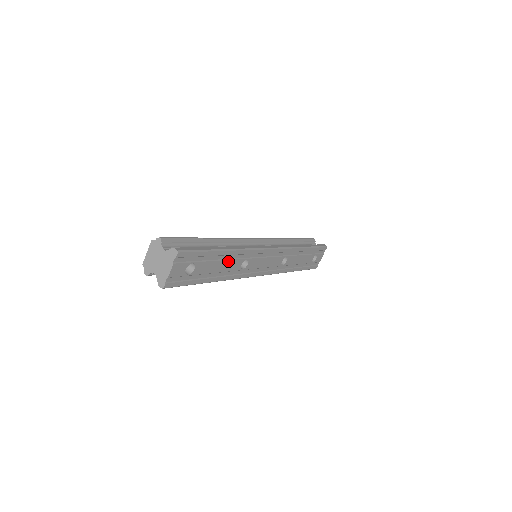
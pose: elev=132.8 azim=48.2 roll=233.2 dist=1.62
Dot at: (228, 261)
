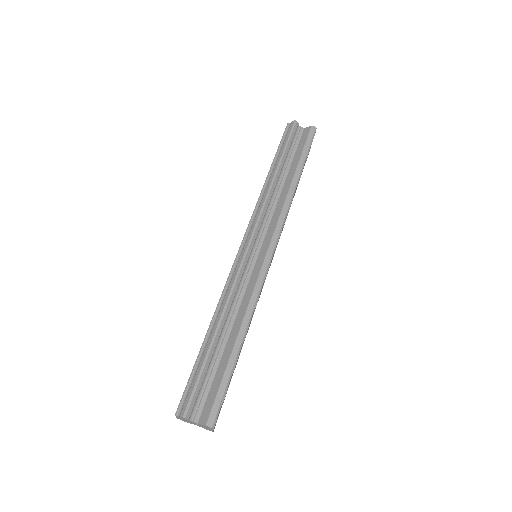
Dot at: occluded
